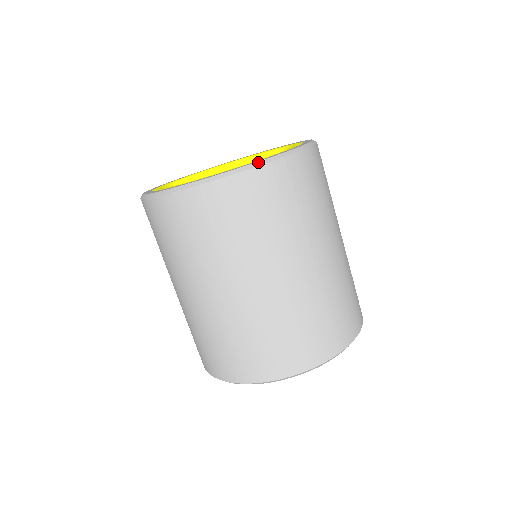
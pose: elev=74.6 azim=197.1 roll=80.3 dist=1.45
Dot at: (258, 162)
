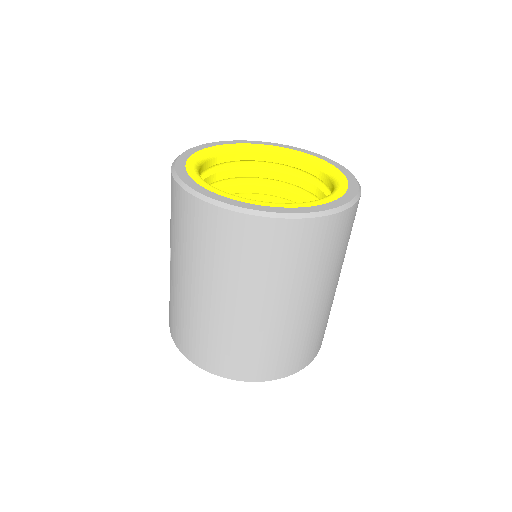
Dot at: (320, 212)
